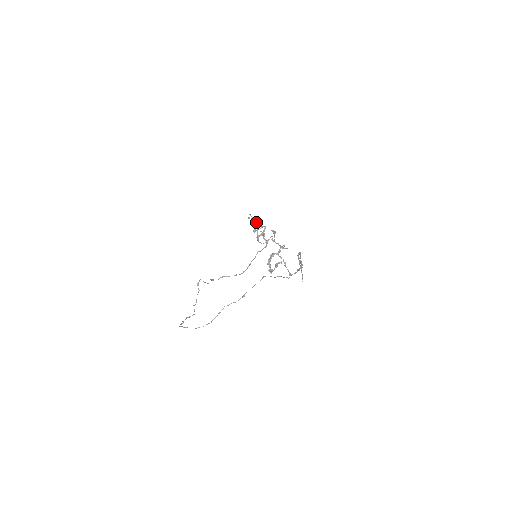
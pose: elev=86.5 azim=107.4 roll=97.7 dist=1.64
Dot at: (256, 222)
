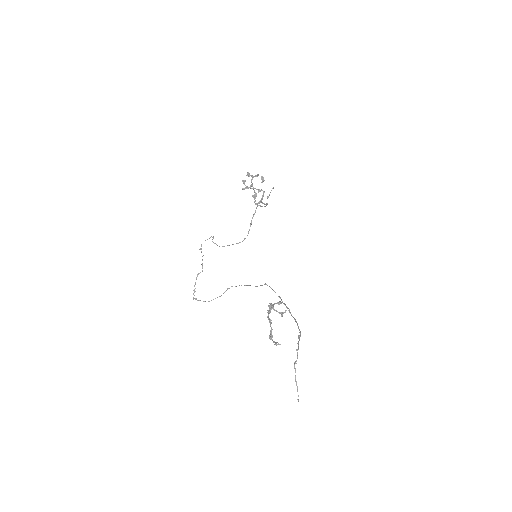
Dot at: (252, 176)
